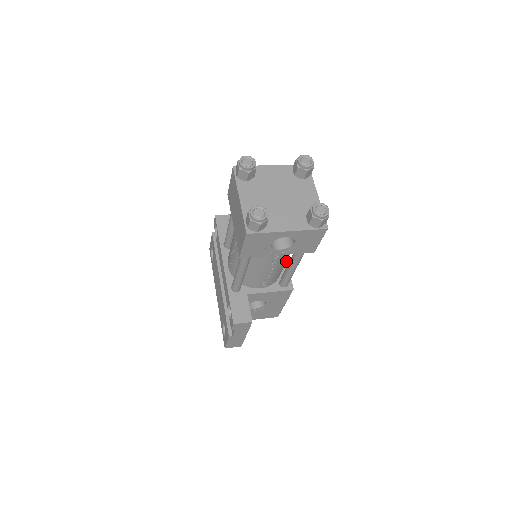
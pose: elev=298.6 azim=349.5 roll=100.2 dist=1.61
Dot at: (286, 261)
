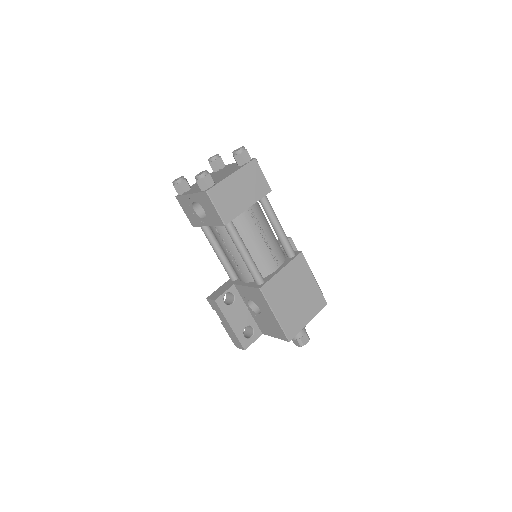
Dot at: (249, 252)
